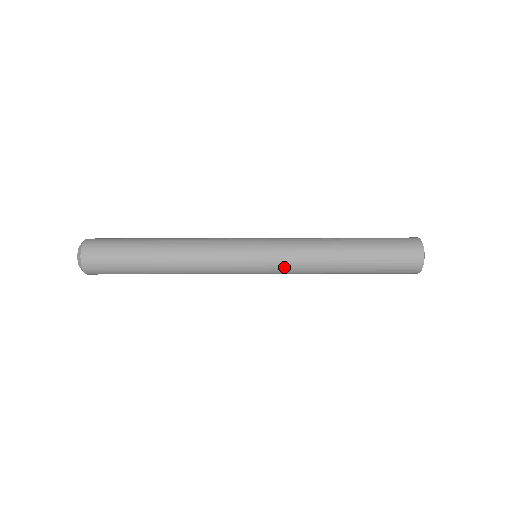
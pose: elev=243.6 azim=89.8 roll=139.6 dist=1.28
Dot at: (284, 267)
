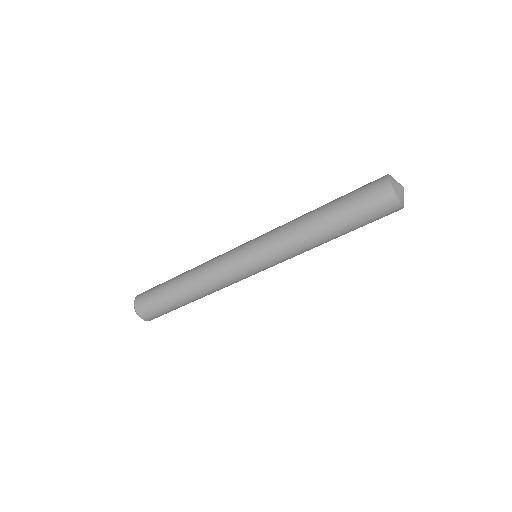
Dot at: occluded
